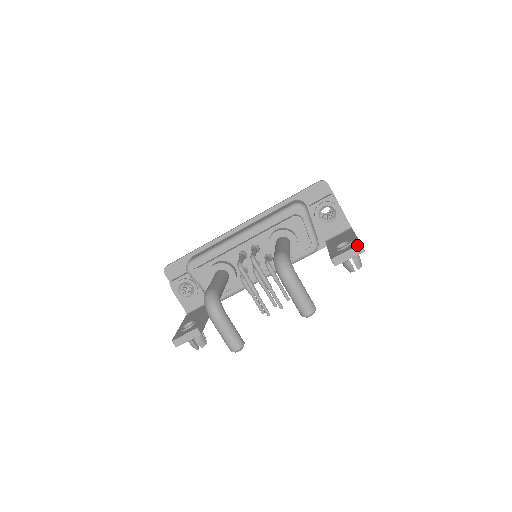
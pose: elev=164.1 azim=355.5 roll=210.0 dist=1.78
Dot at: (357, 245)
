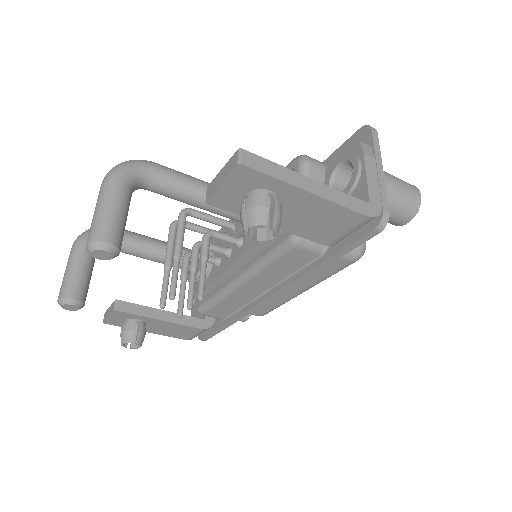
Dot at: (236, 152)
